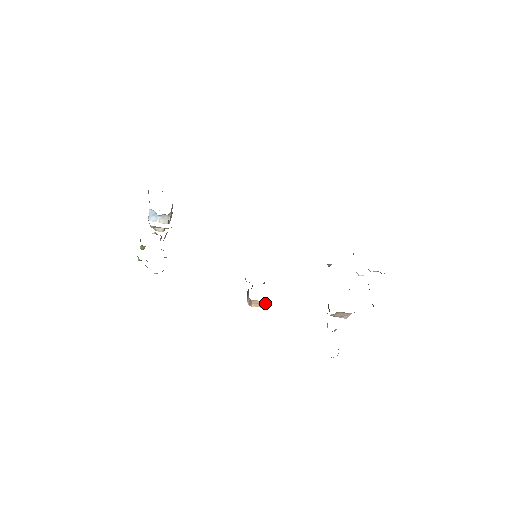
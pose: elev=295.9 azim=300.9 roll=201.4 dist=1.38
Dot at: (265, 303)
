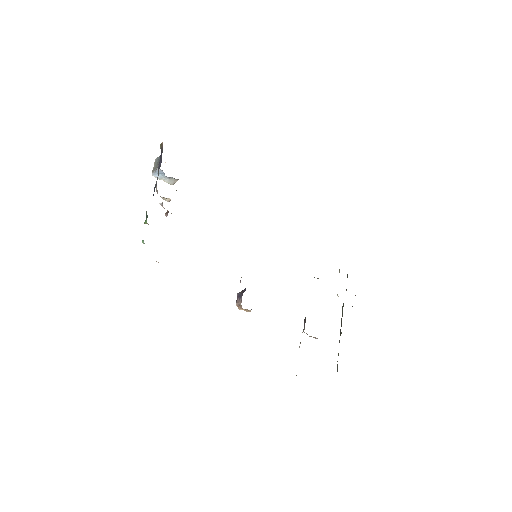
Dot at: occluded
